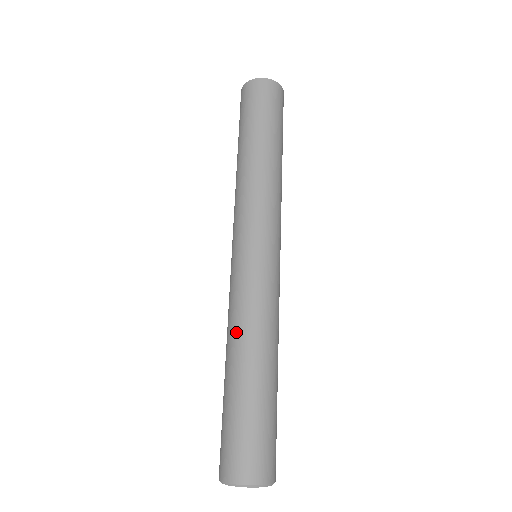
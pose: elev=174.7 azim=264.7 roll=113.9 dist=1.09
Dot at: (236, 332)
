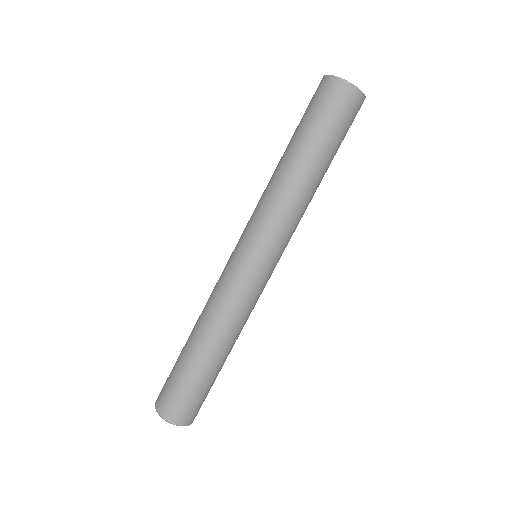
Dot at: (203, 312)
